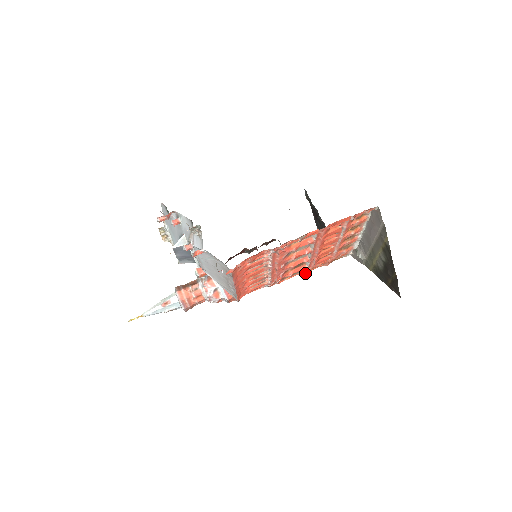
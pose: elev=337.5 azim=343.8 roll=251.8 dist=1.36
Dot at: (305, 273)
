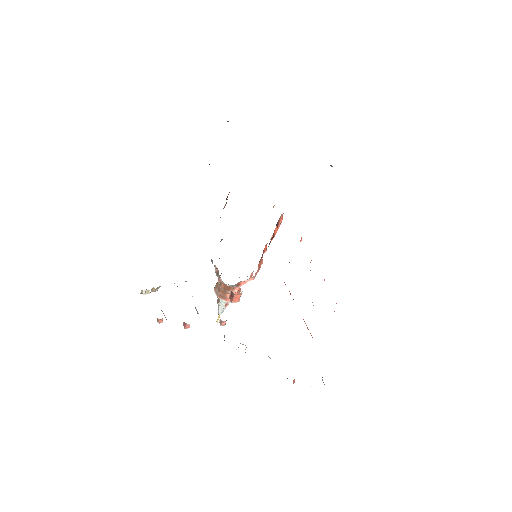
Dot at: occluded
